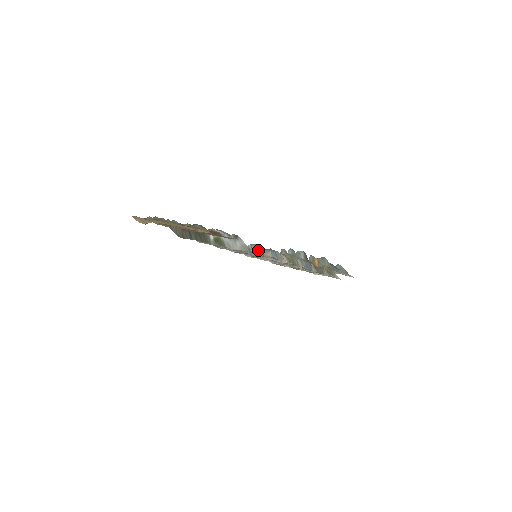
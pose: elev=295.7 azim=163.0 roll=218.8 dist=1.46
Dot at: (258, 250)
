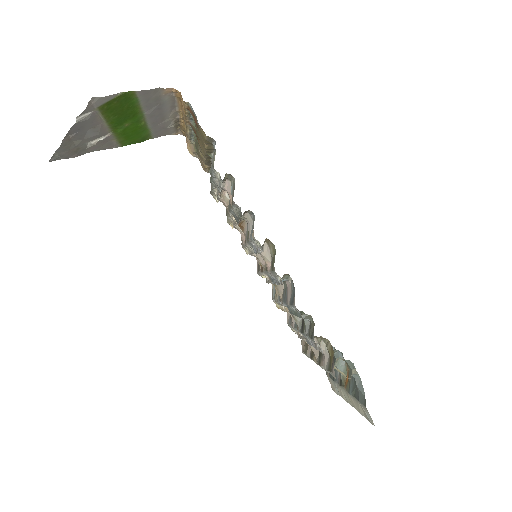
Dot at: (233, 192)
